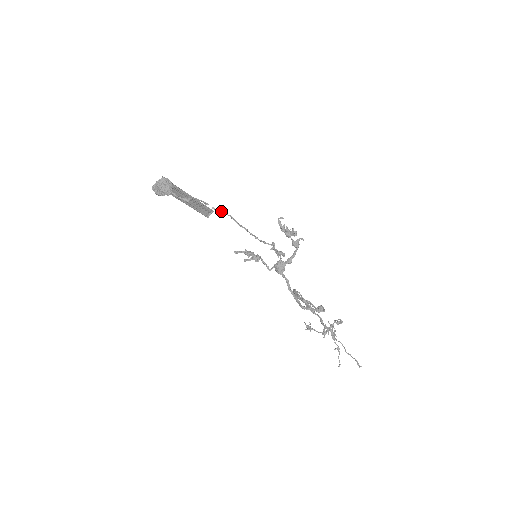
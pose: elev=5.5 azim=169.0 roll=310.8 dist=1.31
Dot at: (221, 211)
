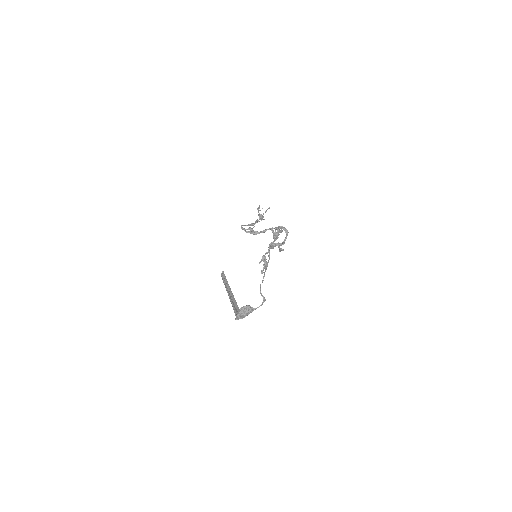
Dot at: (264, 276)
